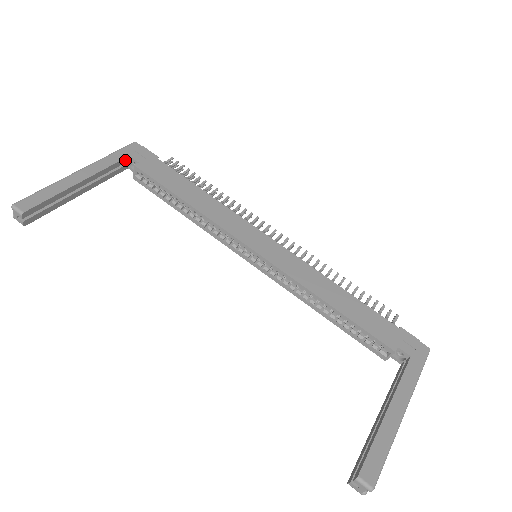
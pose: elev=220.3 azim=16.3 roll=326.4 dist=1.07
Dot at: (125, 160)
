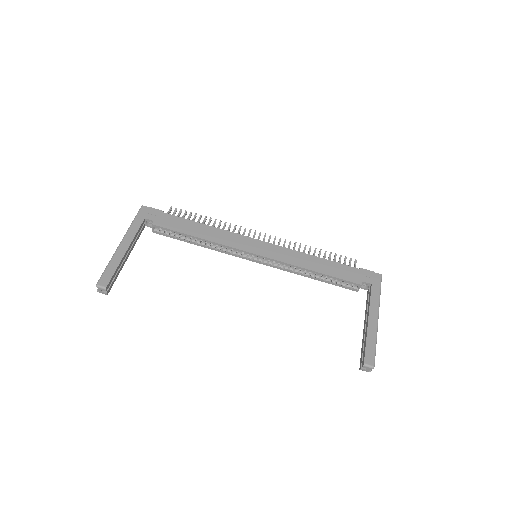
Dot at: (143, 222)
